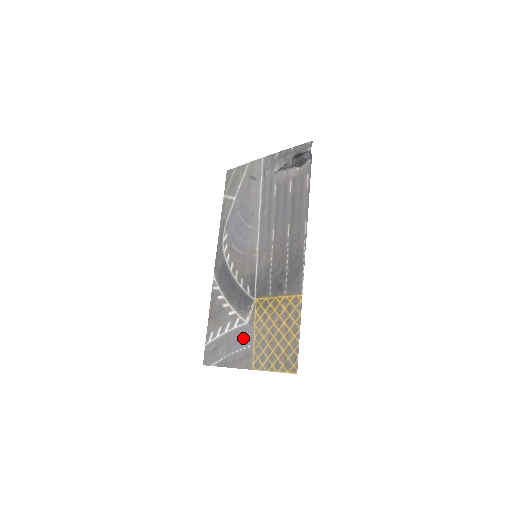
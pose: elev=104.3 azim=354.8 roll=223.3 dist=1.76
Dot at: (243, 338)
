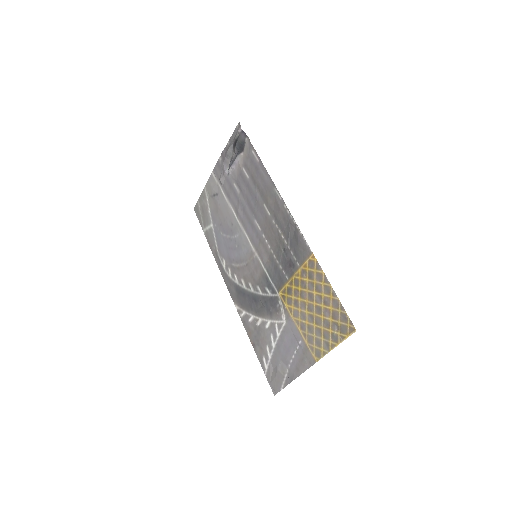
Dot at: (290, 339)
